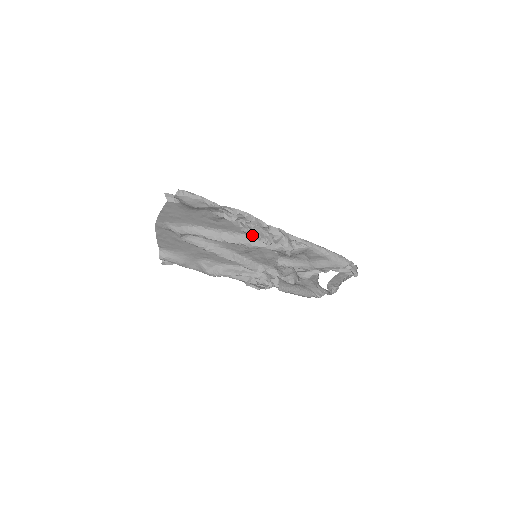
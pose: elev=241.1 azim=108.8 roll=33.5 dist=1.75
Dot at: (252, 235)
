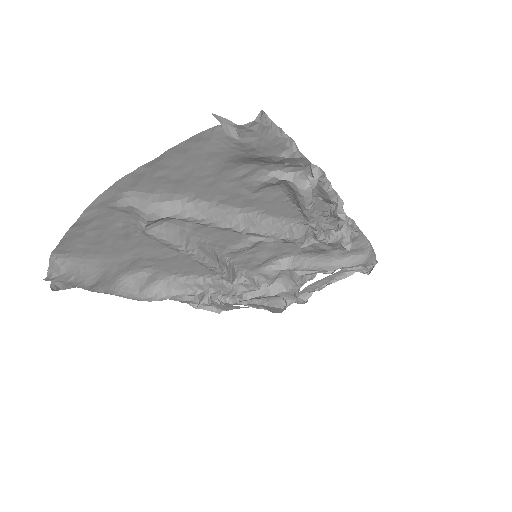
Dot at: (312, 217)
